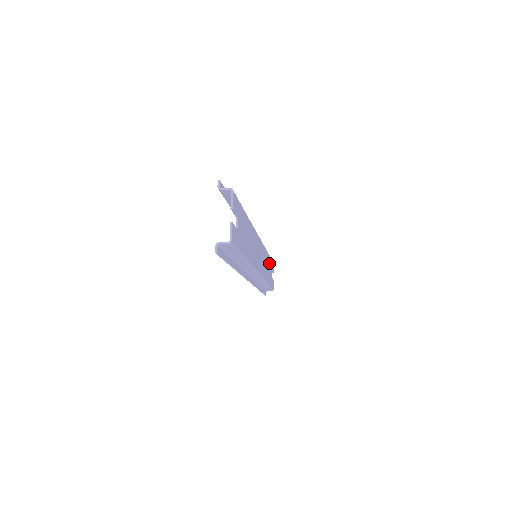
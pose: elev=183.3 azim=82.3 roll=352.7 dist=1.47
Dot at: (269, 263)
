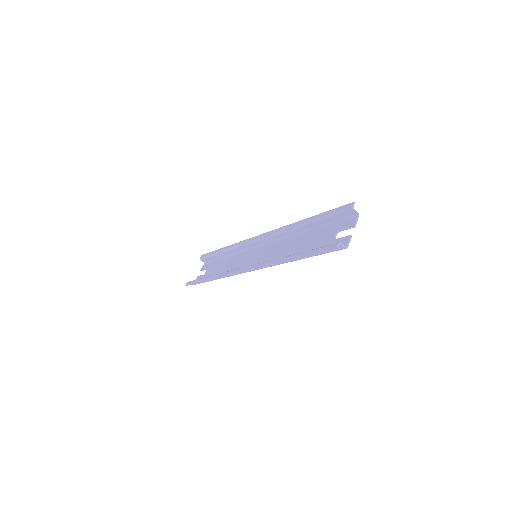
Dot at: (221, 263)
